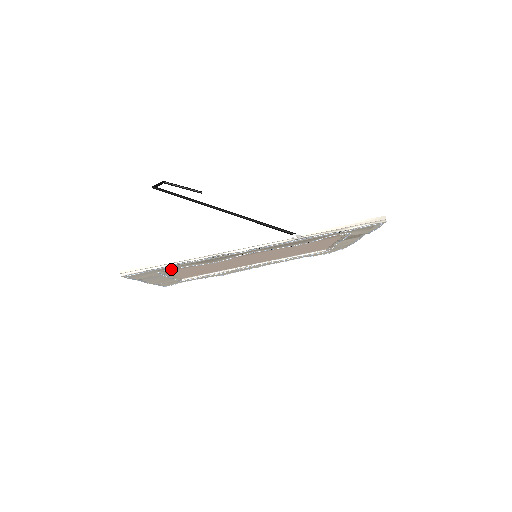
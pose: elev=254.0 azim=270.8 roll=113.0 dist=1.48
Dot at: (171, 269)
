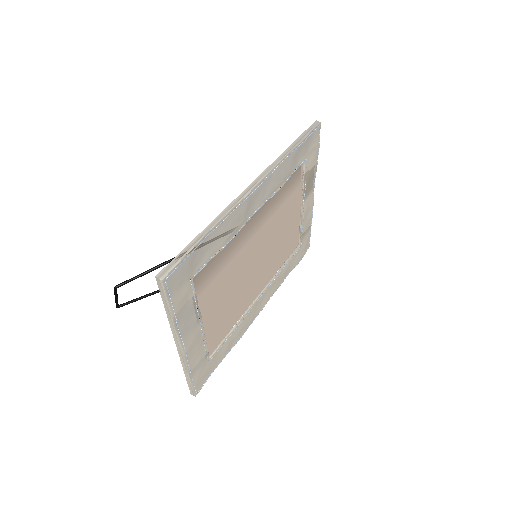
Dot at: (199, 283)
